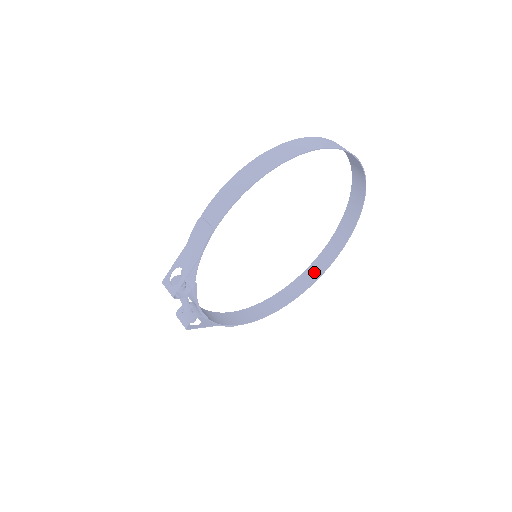
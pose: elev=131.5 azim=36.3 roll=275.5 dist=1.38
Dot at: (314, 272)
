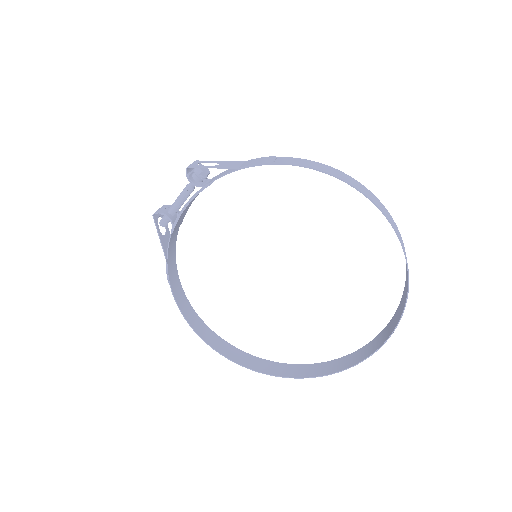
Dot at: (258, 364)
